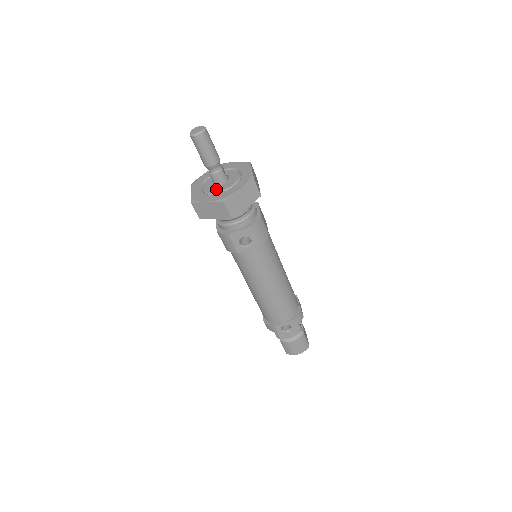
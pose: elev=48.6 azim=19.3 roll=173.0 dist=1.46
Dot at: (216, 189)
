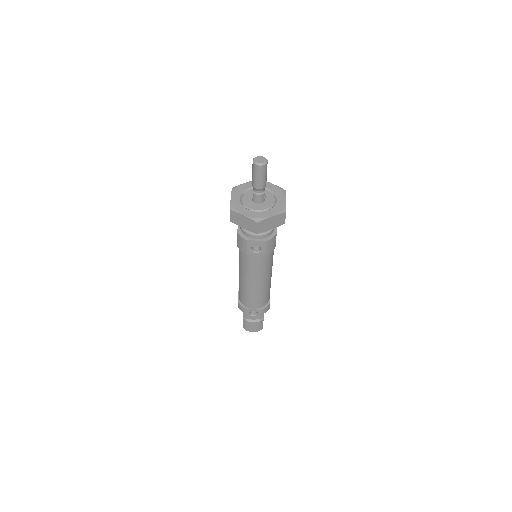
Dot at: (253, 206)
